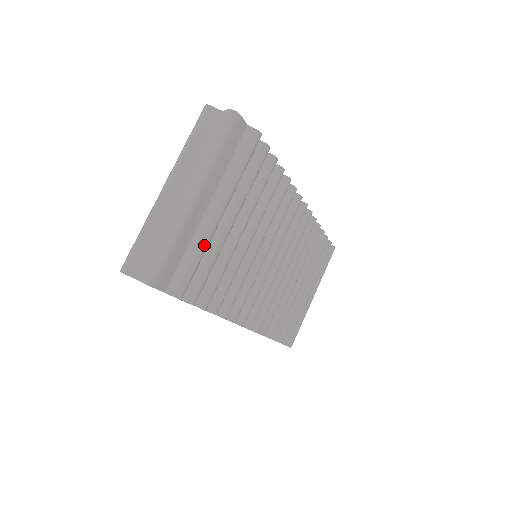
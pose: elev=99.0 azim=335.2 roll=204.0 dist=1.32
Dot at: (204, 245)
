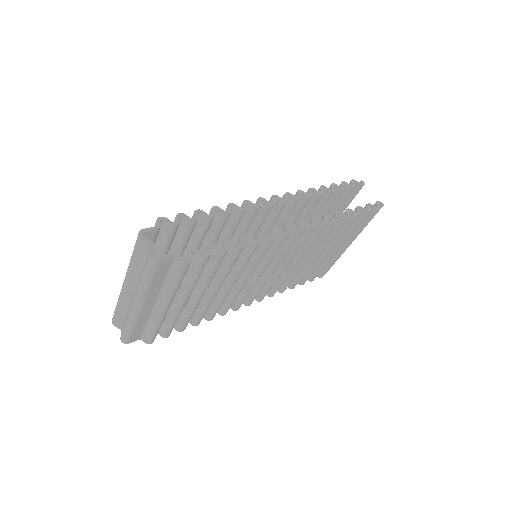
Dot at: (158, 323)
